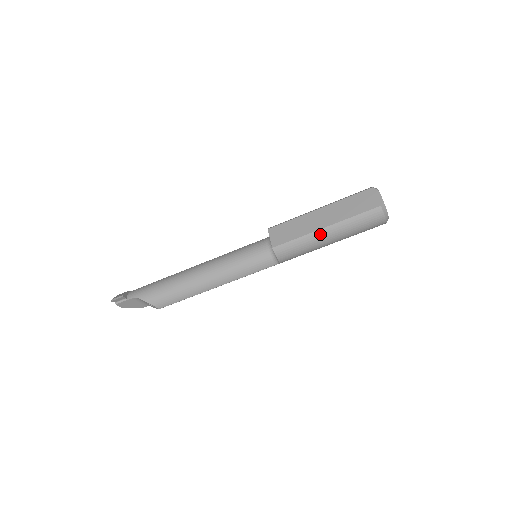
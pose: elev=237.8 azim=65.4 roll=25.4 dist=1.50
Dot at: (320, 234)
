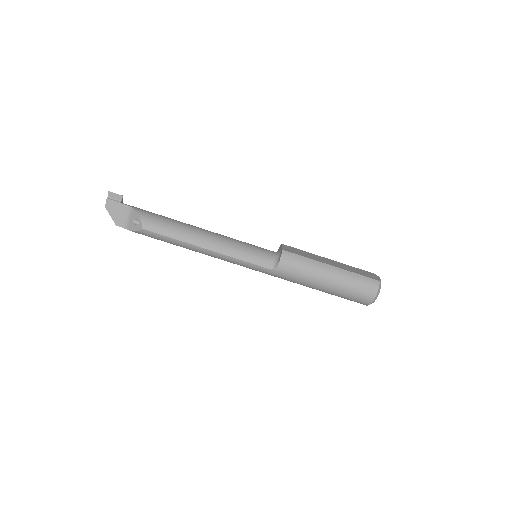
Dot at: (325, 267)
